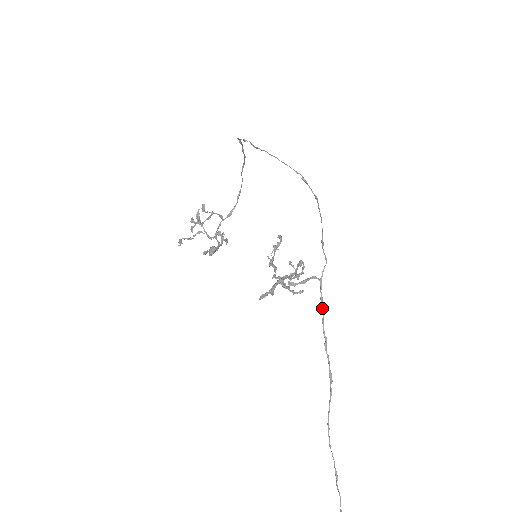
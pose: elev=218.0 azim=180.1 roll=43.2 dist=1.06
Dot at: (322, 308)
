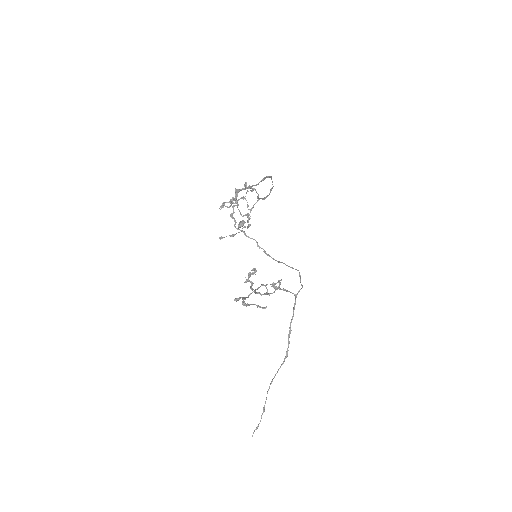
Dot at: (293, 312)
